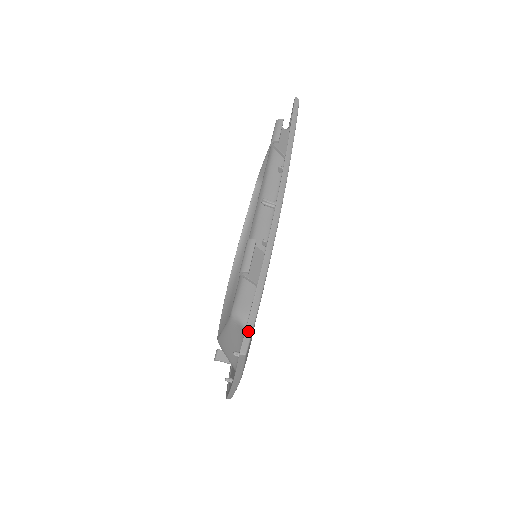
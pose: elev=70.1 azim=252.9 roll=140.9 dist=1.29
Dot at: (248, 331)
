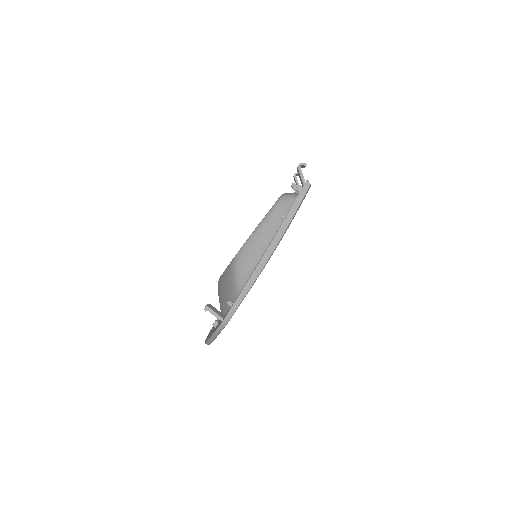
Dot at: occluded
